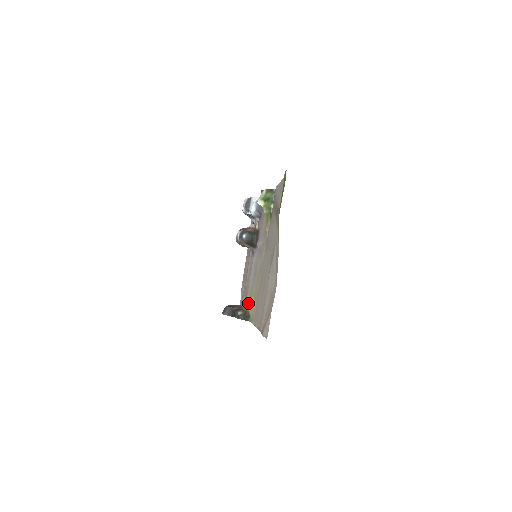
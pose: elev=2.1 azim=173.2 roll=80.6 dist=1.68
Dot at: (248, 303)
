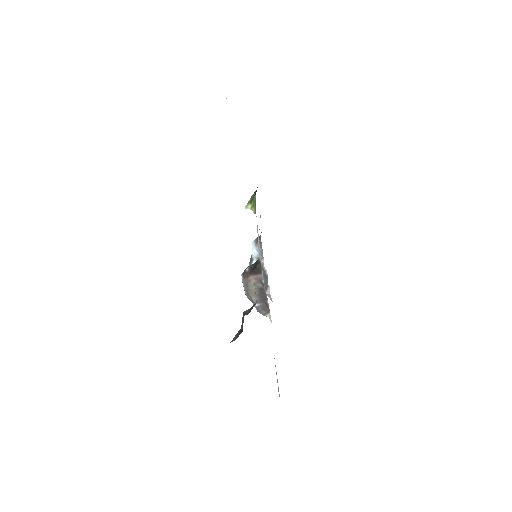
Dot at: occluded
